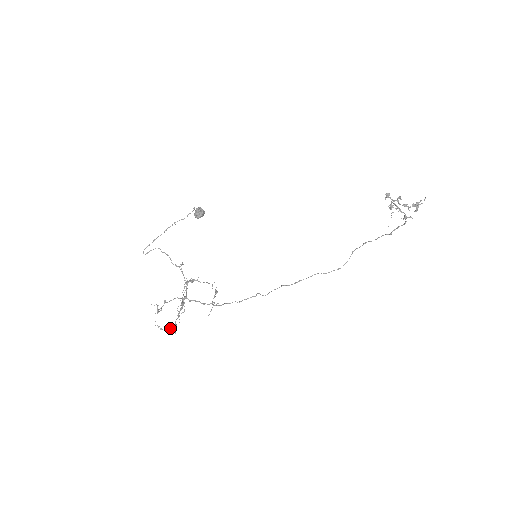
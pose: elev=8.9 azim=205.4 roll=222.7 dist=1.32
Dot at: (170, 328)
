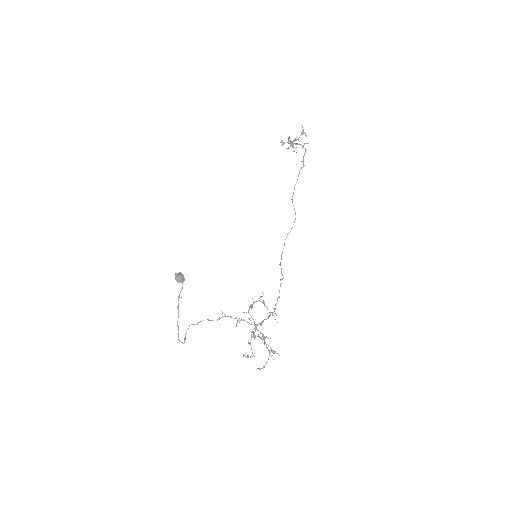
Dot at: (268, 359)
